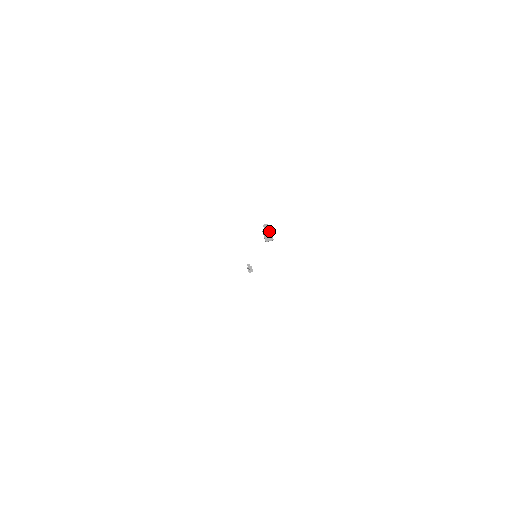
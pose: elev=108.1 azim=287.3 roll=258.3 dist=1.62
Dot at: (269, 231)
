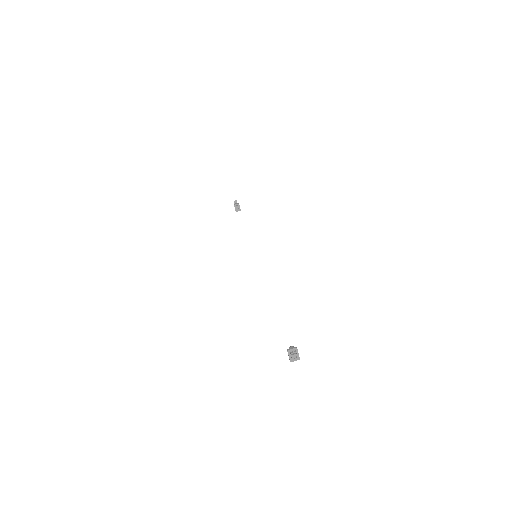
Dot at: (296, 356)
